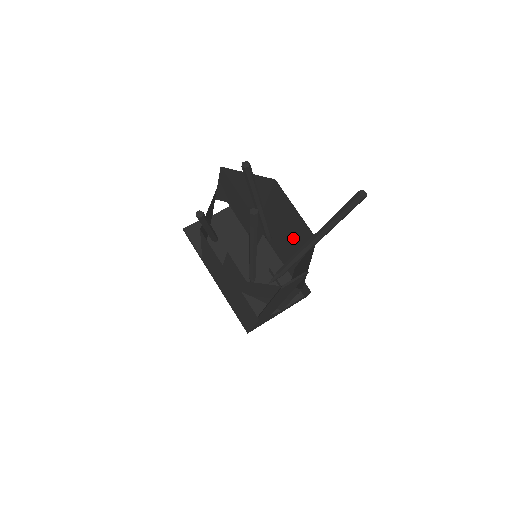
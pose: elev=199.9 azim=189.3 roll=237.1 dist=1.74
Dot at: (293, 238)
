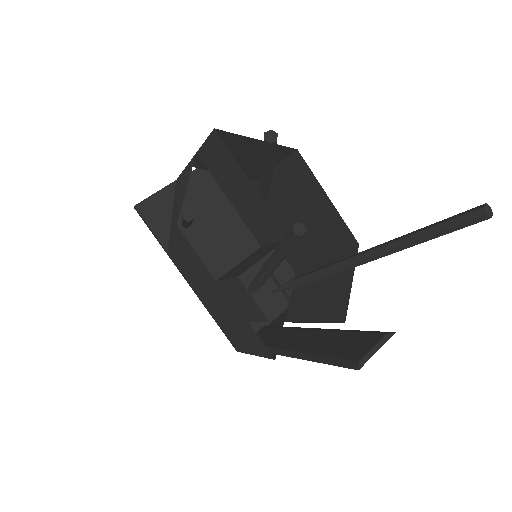
Dot at: (308, 229)
